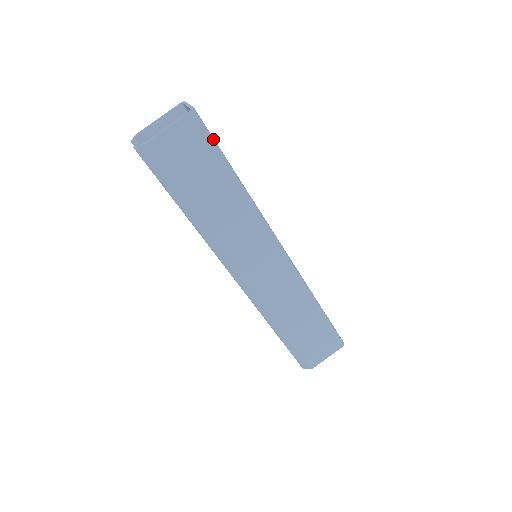
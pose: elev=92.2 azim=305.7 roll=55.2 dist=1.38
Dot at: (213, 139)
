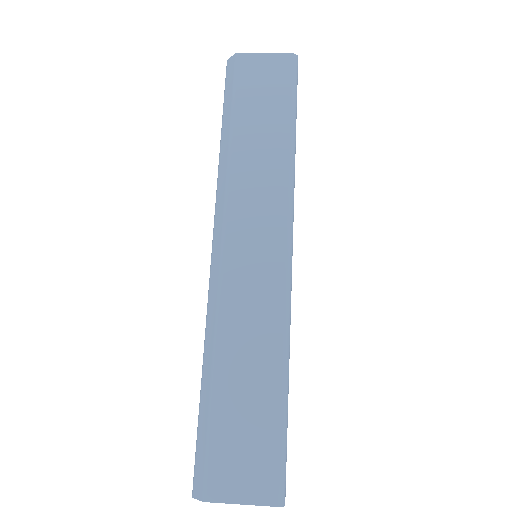
Dot at: (296, 87)
